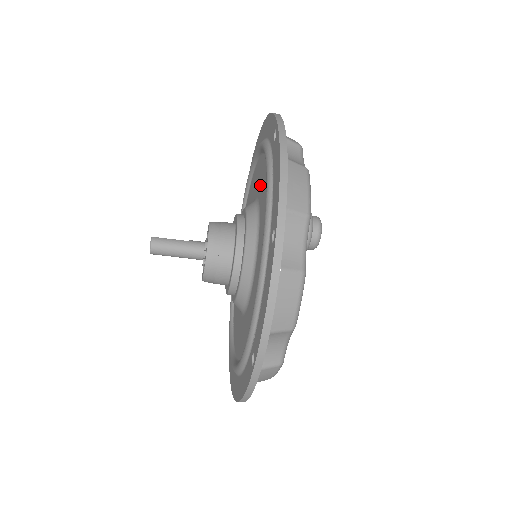
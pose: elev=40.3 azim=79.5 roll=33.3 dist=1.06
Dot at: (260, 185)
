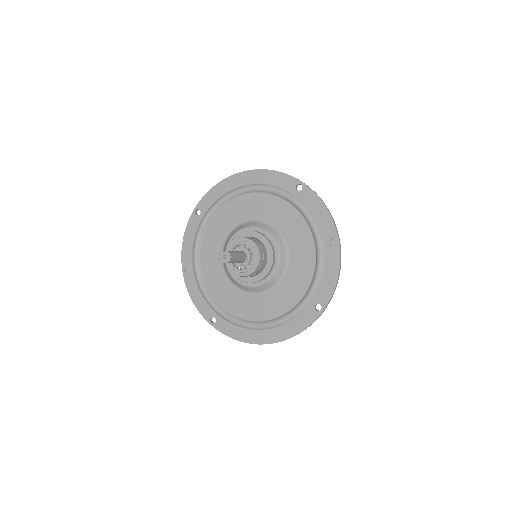
Dot at: (267, 213)
